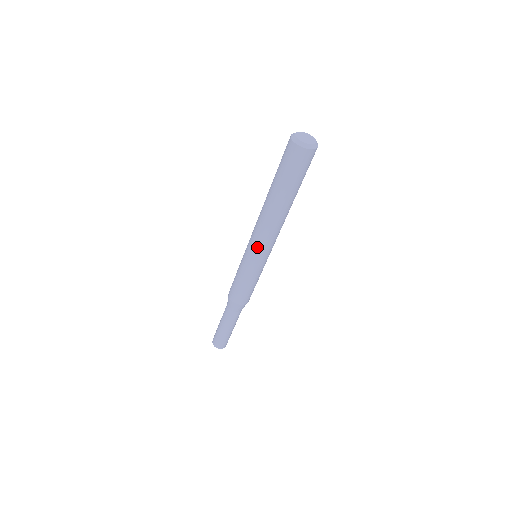
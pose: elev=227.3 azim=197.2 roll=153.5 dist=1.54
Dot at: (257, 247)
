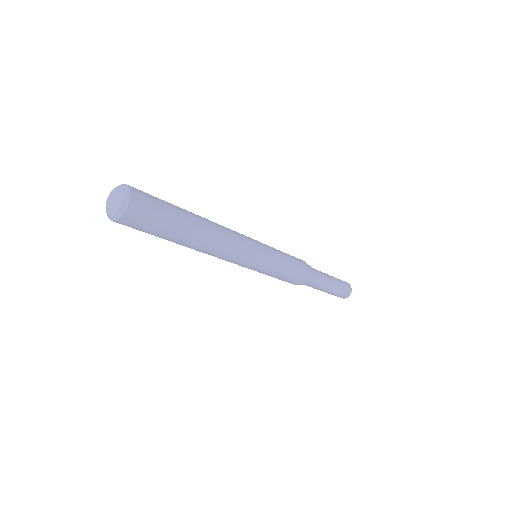
Dot at: occluded
